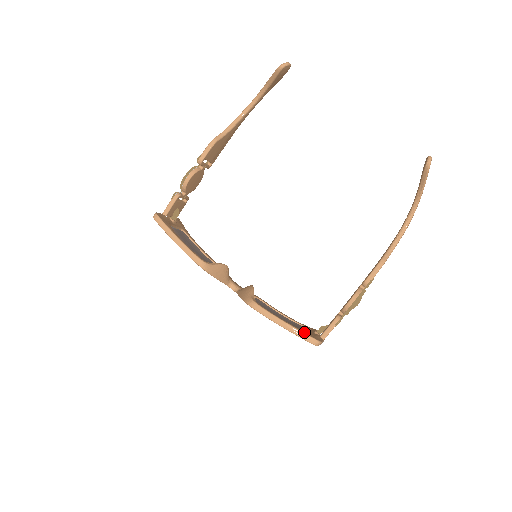
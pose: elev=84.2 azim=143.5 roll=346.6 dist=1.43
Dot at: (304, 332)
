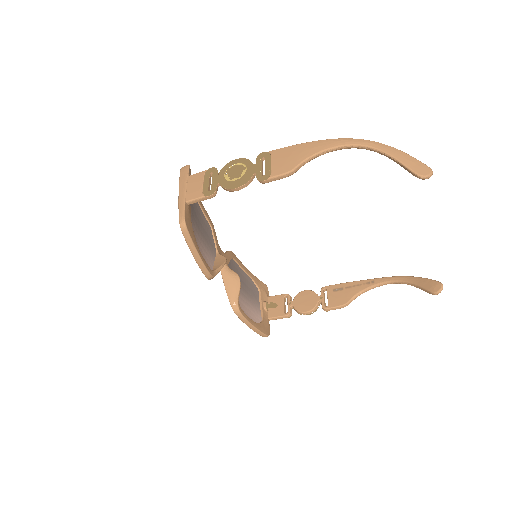
Dot at: (263, 331)
